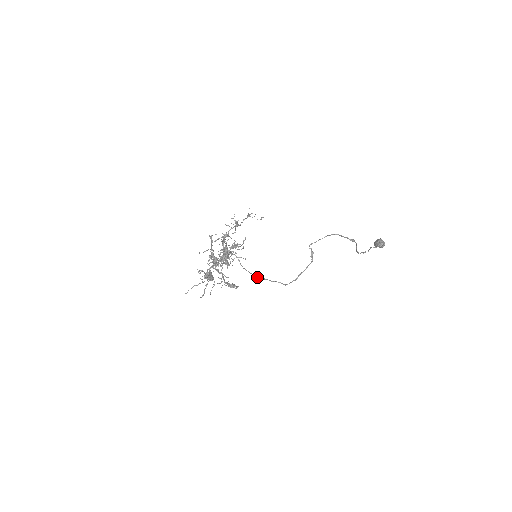
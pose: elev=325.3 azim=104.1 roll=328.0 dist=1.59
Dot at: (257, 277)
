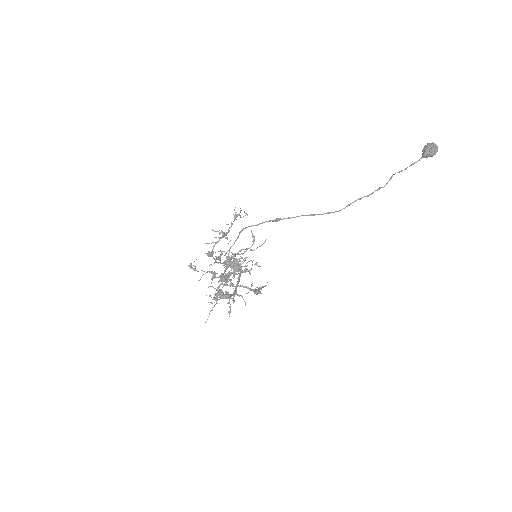
Dot at: (234, 291)
